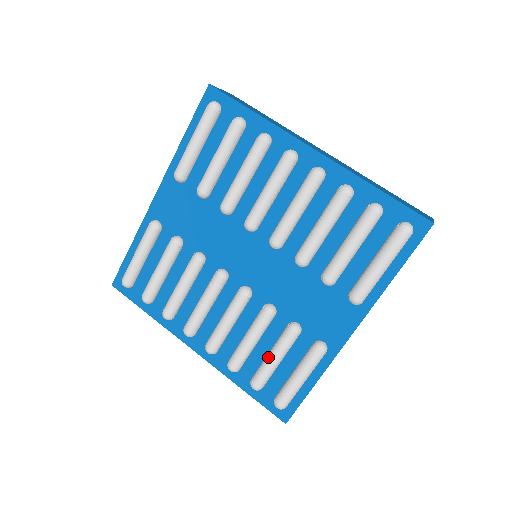
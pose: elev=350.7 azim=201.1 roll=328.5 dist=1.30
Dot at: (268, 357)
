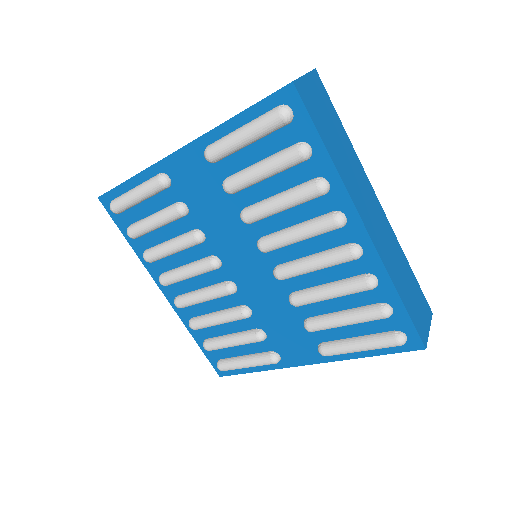
Dot at: (227, 339)
